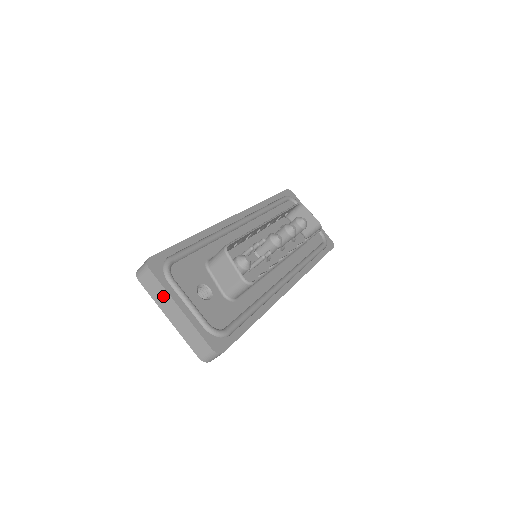
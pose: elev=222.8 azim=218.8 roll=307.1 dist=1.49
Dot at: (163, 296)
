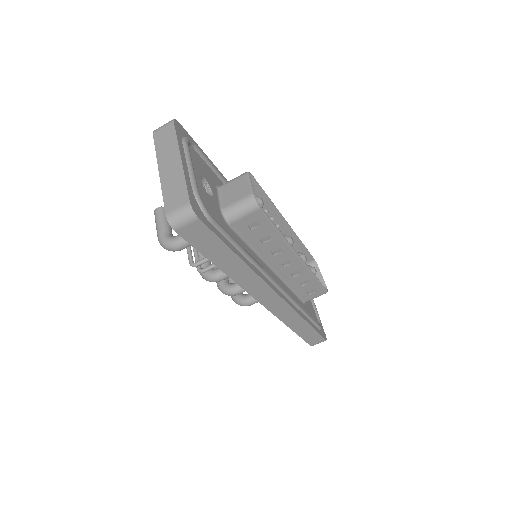
Dot at: (170, 147)
